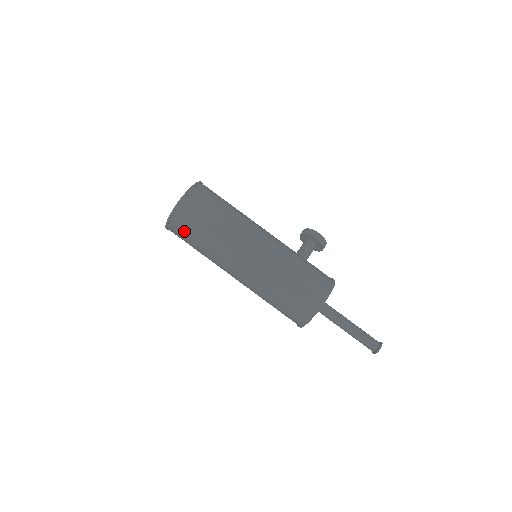
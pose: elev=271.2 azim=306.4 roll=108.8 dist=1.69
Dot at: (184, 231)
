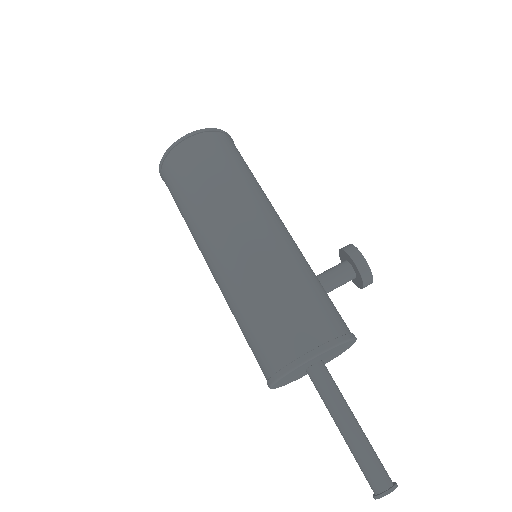
Dot at: (171, 185)
